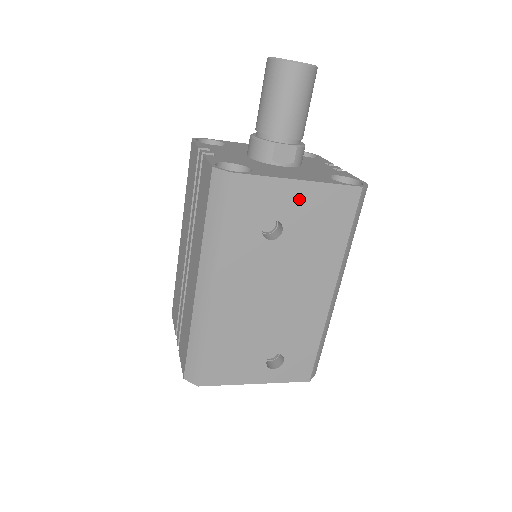
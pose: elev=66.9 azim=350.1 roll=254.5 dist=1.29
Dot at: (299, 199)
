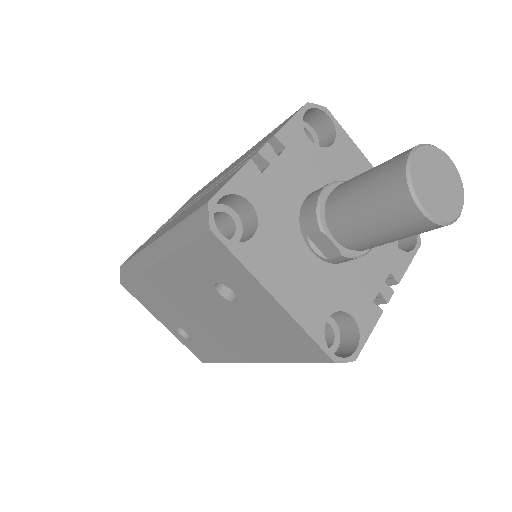
Dot at: (265, 306)
